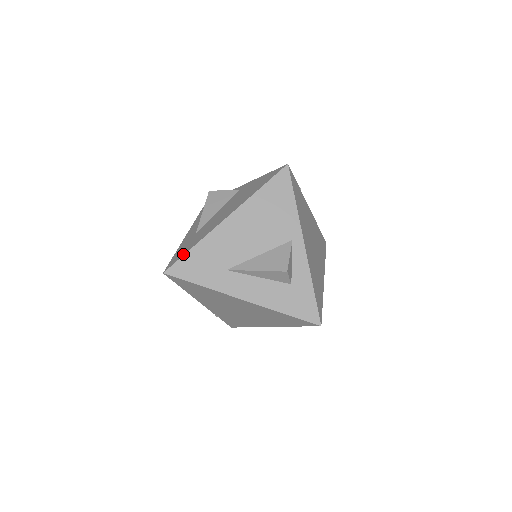
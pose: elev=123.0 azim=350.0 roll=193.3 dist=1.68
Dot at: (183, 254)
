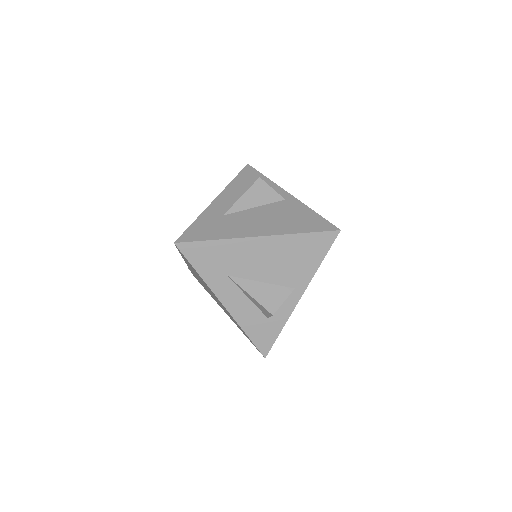
Dot at: (202, 239)
